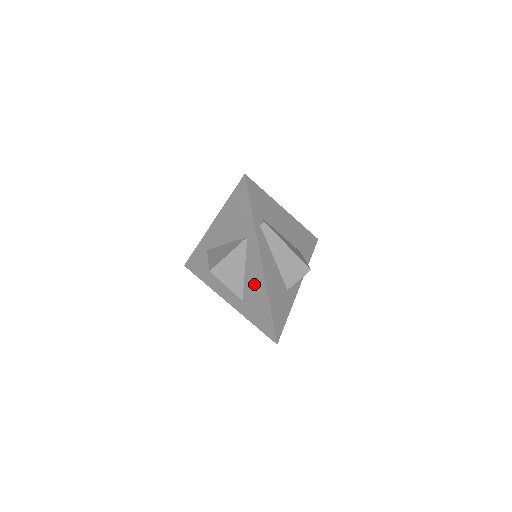
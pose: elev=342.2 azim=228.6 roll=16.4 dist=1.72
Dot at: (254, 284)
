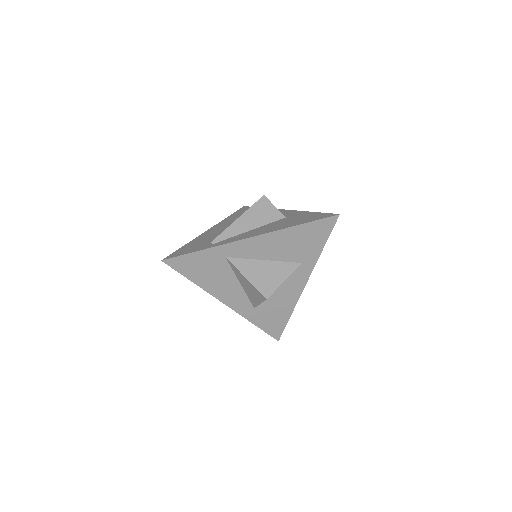
Dot at: (283, 299)
